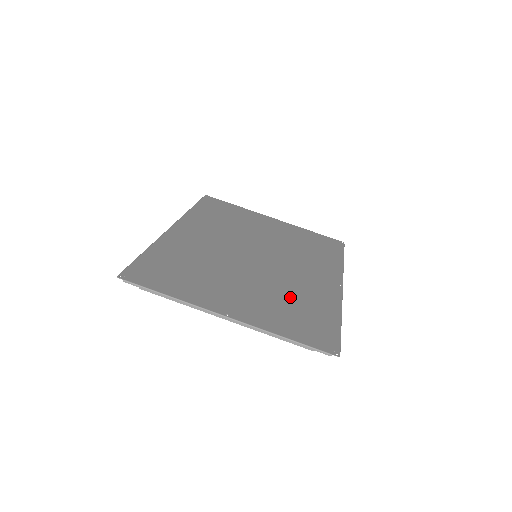
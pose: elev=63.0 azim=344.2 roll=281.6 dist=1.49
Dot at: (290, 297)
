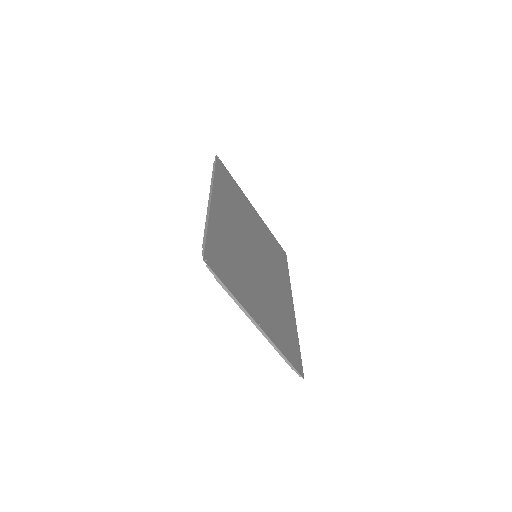
Dot at: (278, 312)
